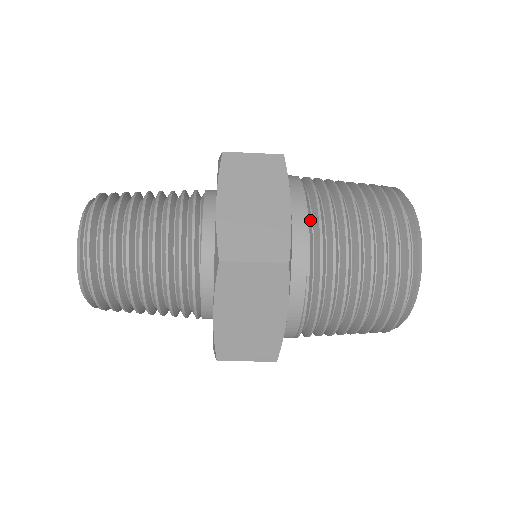
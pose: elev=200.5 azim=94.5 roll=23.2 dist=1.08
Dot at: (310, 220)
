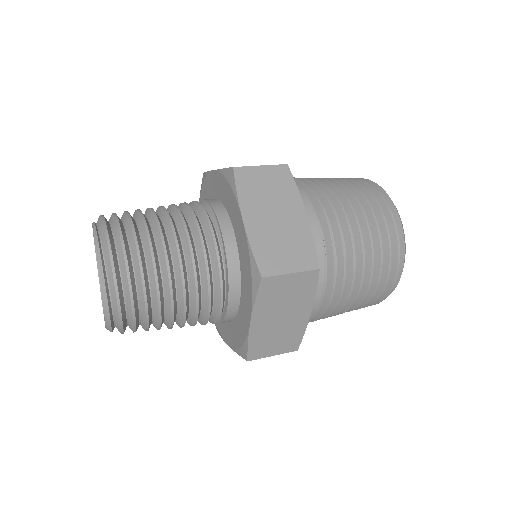
Dot at: (319, 224)
